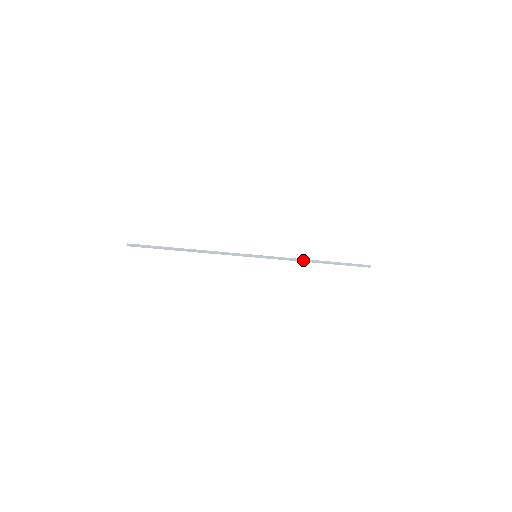
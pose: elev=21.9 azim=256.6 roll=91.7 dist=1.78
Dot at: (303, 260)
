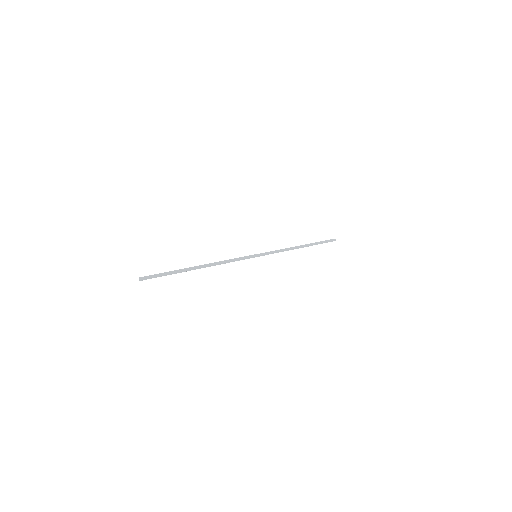
Dot at: occluded
